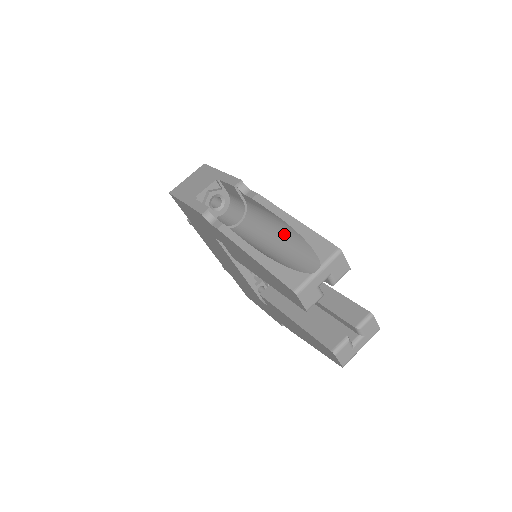
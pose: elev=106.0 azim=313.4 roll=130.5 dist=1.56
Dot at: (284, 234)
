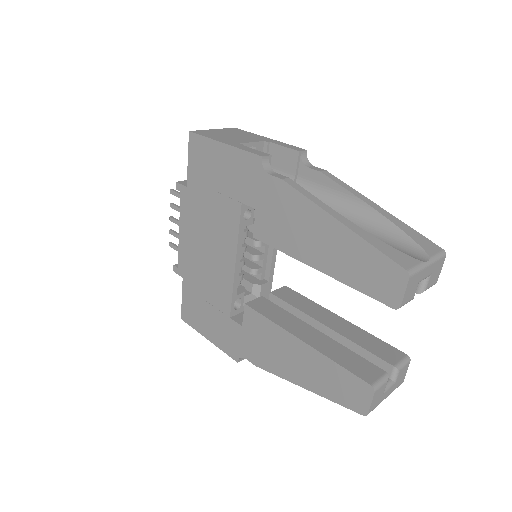
Dot at: (361, 219)
